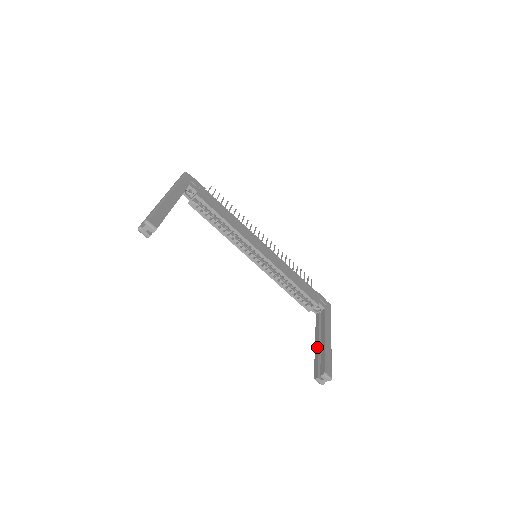
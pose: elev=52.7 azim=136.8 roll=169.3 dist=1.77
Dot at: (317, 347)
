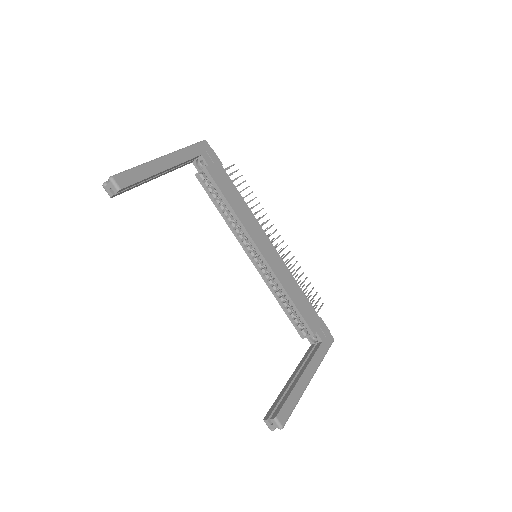
Dot at: (288, 383)
